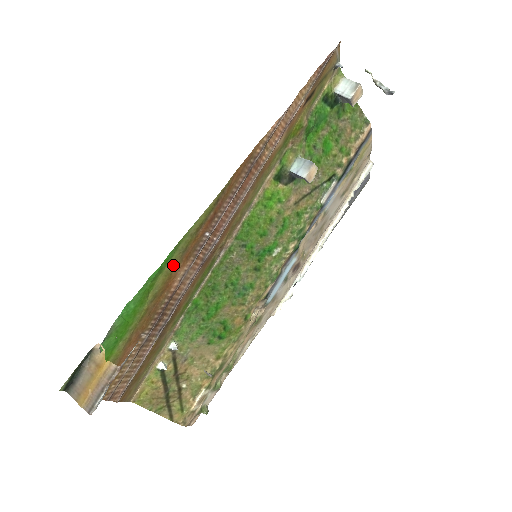
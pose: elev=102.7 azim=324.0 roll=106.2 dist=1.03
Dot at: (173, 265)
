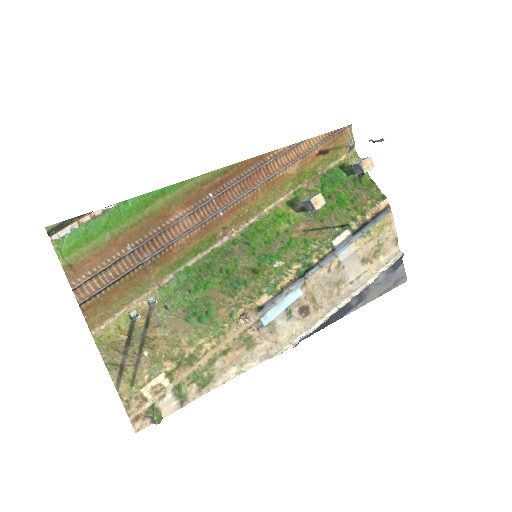
Dot at: (175, 199)
